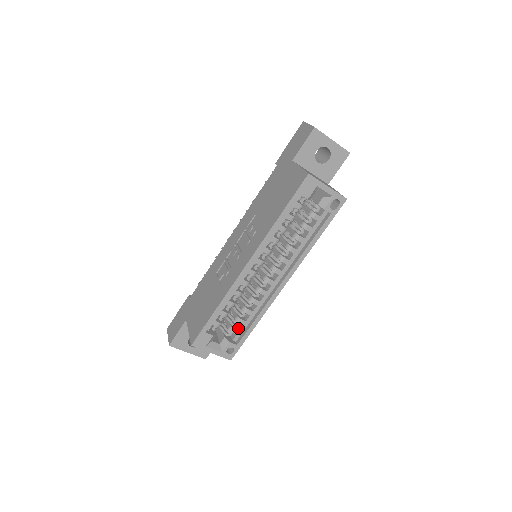
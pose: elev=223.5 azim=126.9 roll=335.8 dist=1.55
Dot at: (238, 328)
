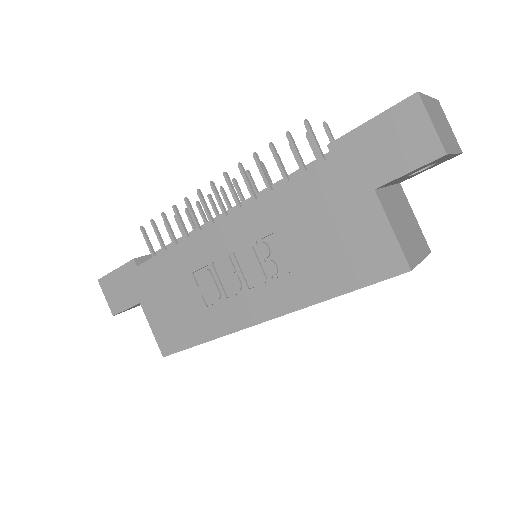
Dot at: occluded
